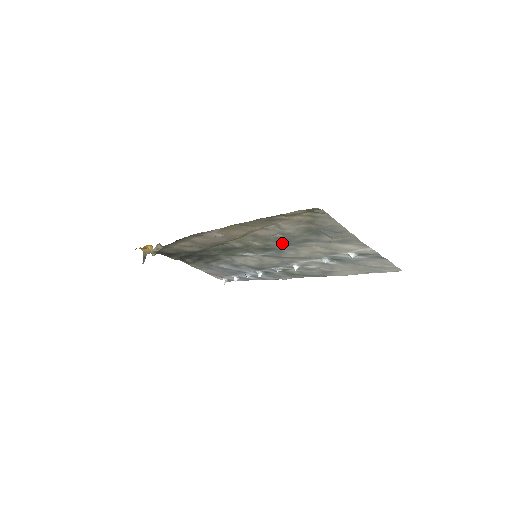
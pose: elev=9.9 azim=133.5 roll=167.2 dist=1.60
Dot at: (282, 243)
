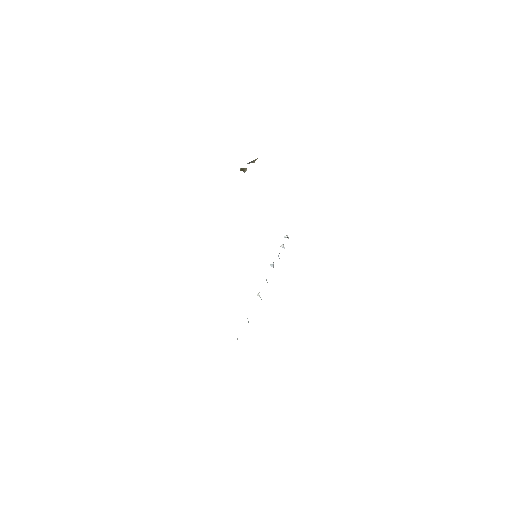
Dot at: occluded
